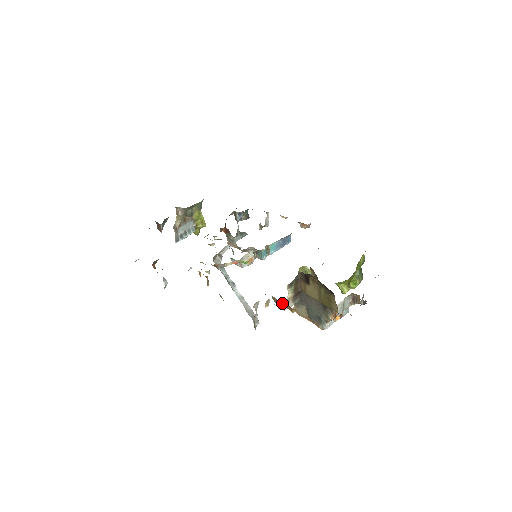
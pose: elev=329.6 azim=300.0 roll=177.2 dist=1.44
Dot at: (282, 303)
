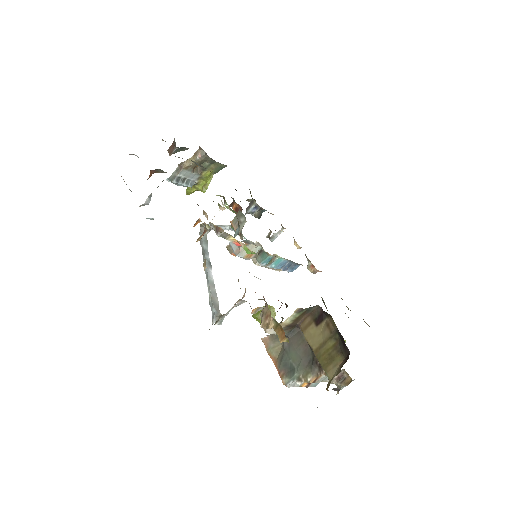
Dot at: (275, 322)
